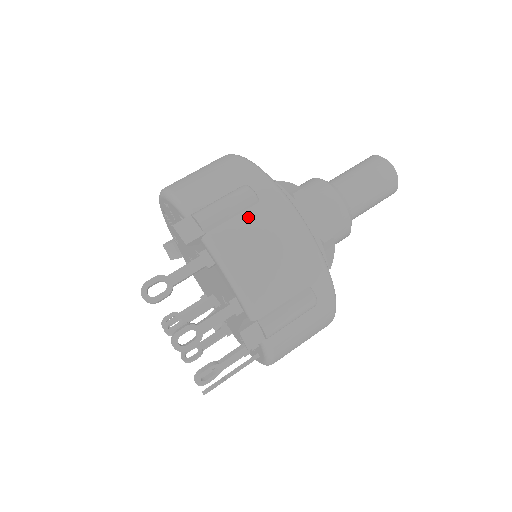
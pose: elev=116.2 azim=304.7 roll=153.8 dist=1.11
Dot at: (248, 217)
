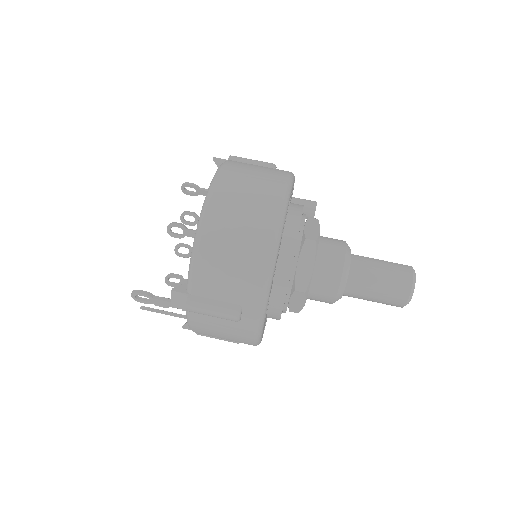
Dot at: (223, 322)
